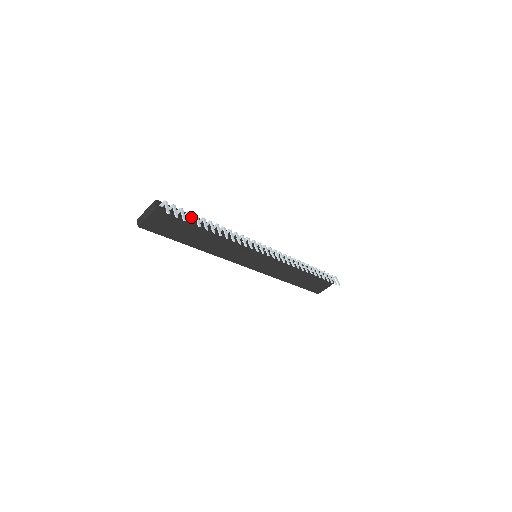
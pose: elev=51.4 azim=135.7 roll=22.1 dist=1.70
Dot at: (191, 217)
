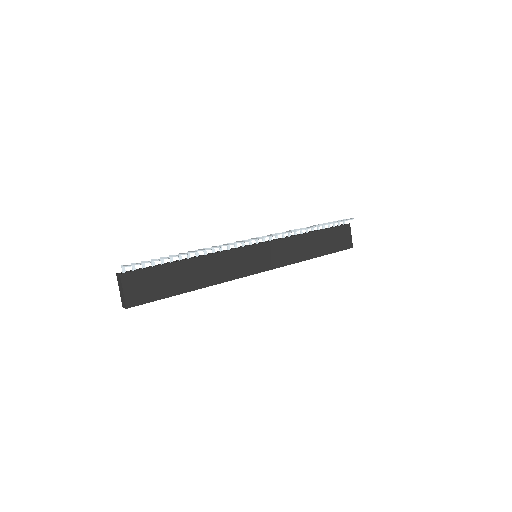
Dot at: (156, 259)
